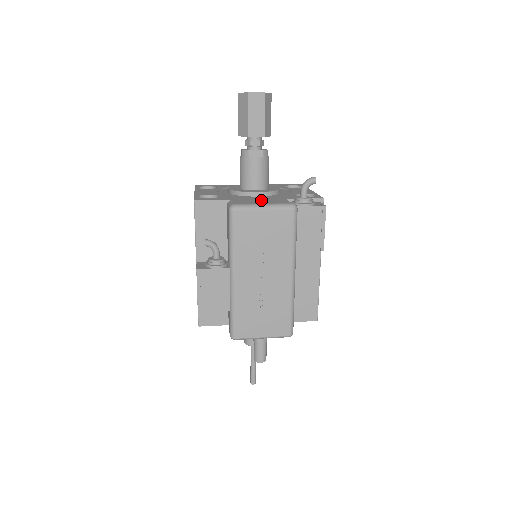
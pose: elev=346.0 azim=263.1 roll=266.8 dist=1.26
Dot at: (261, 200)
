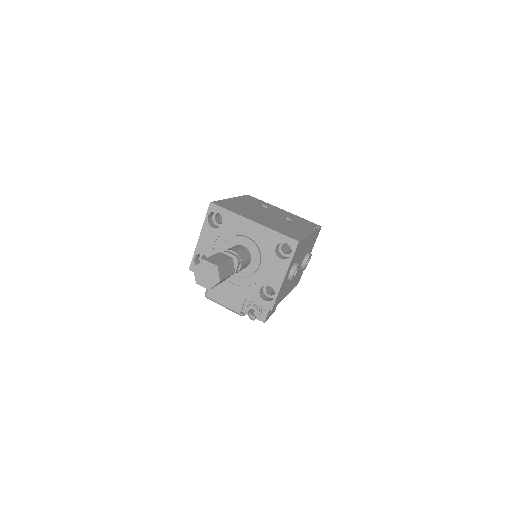
Dot at: (227, 294)
